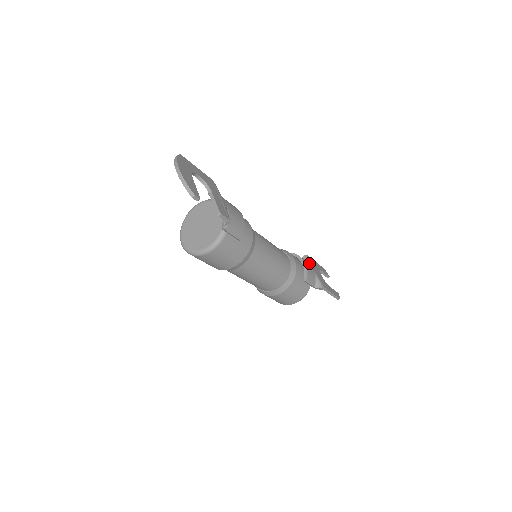
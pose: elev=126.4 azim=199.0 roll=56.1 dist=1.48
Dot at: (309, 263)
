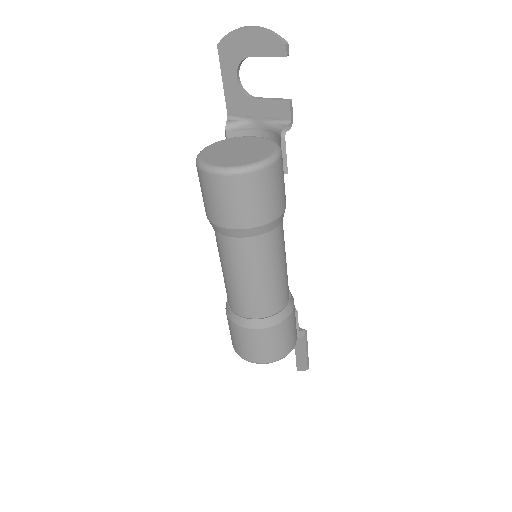
Dot at: occluded
